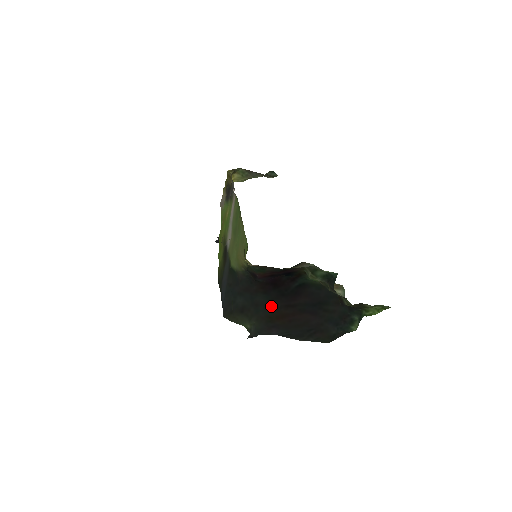
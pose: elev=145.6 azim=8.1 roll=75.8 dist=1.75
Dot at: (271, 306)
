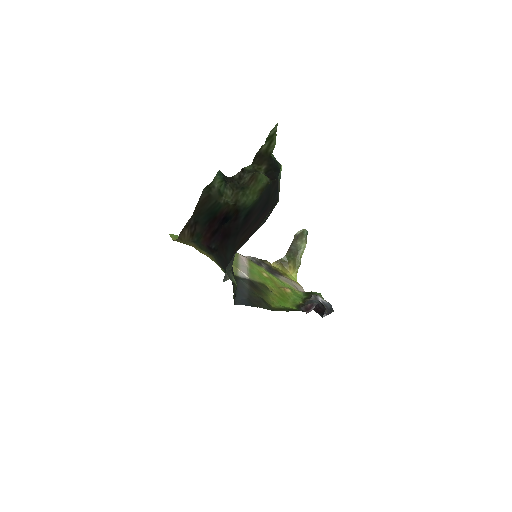
Dot at: (234, 248)
